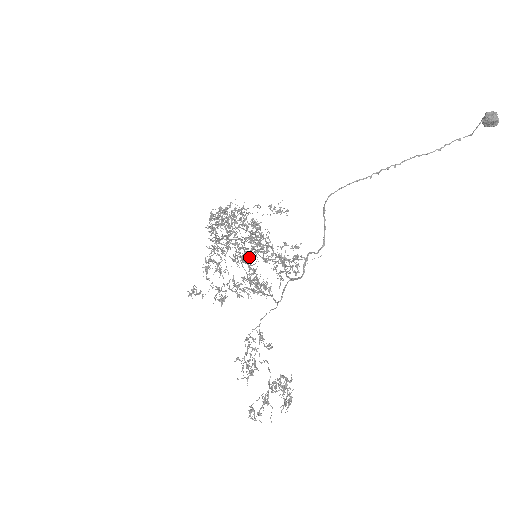
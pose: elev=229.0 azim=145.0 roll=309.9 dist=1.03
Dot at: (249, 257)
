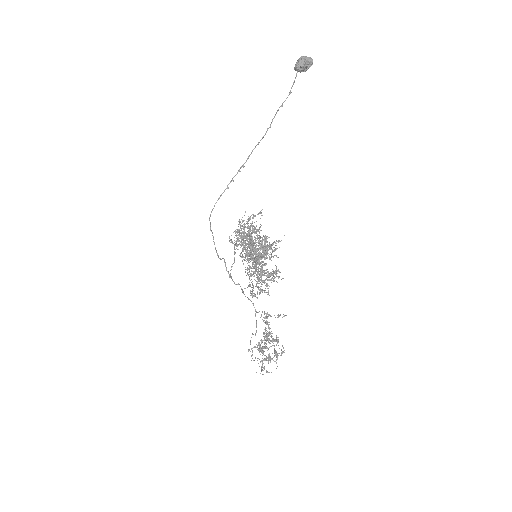
Dot at: occluded
